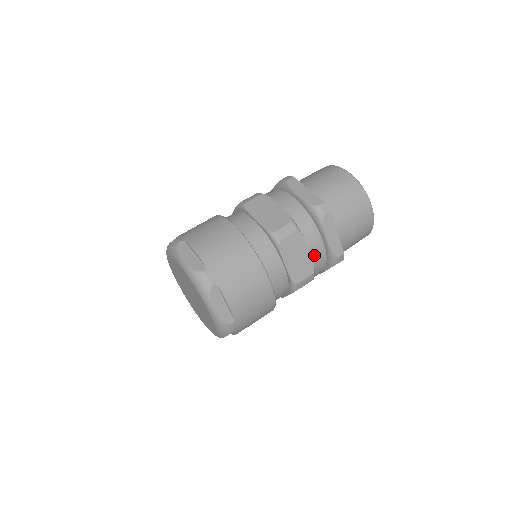
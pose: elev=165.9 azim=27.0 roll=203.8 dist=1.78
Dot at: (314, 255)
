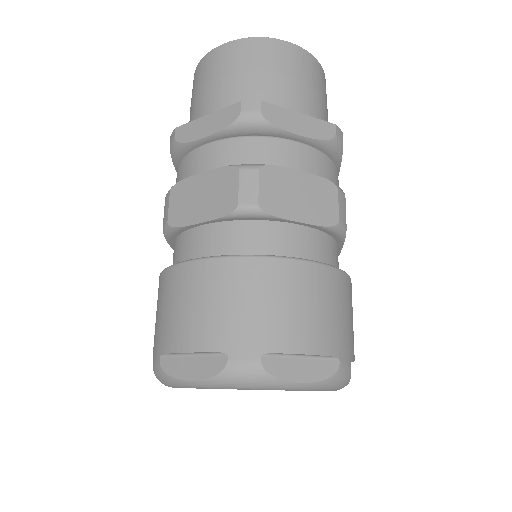
Dot at: occluded
